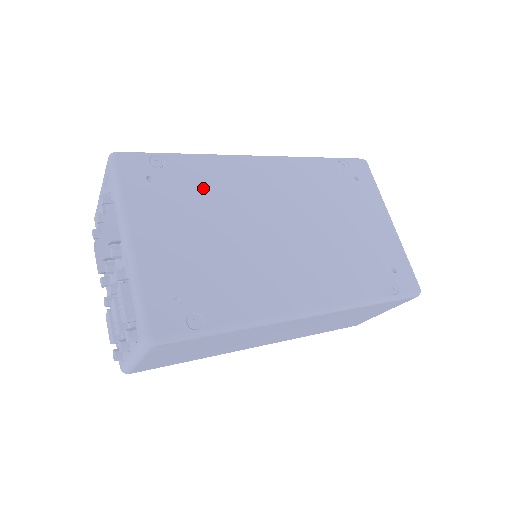
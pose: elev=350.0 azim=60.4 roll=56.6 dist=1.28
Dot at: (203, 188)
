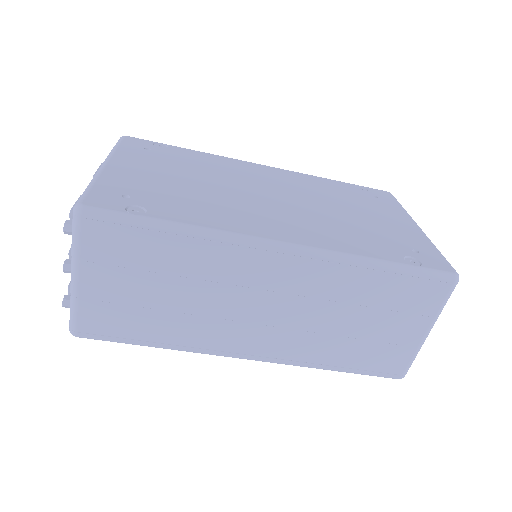
Dot at: (196, 163)
